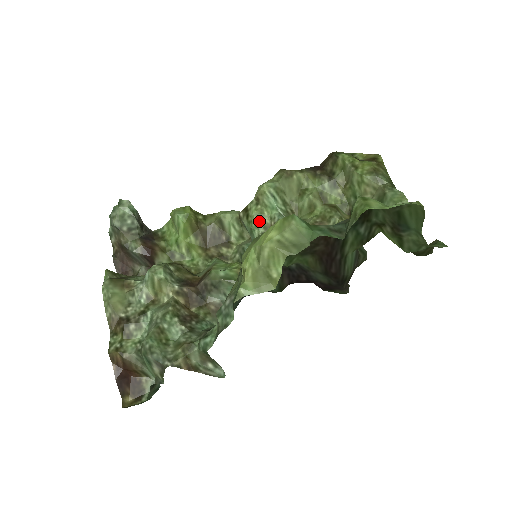
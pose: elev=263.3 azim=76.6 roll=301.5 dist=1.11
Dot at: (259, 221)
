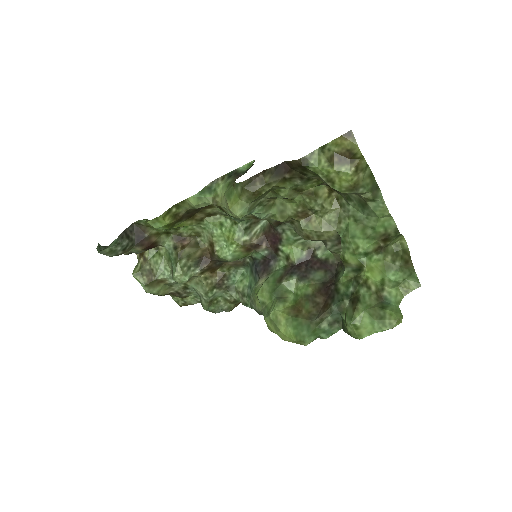
Dot at: occluded
